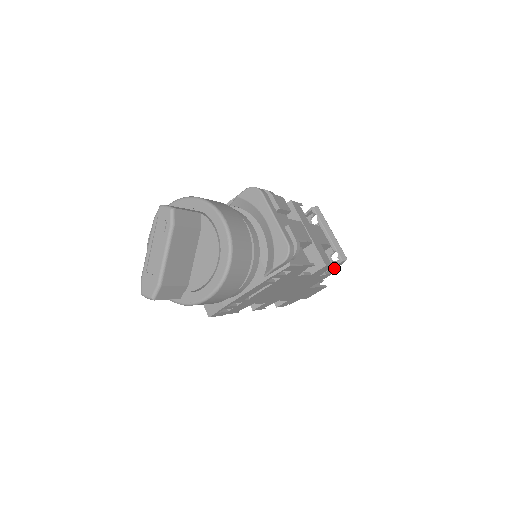
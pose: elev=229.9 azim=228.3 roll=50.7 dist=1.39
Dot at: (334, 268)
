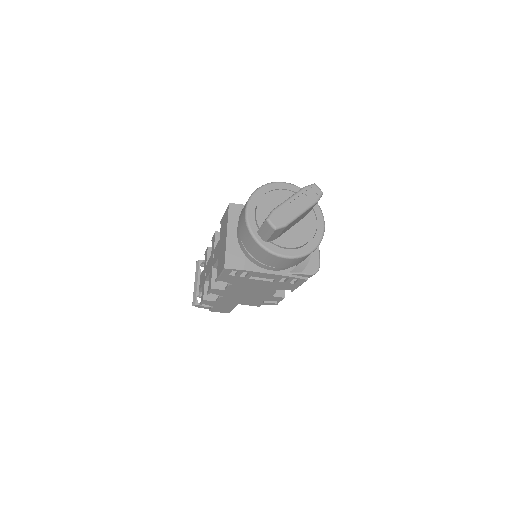
Dot at: (264, 304)
